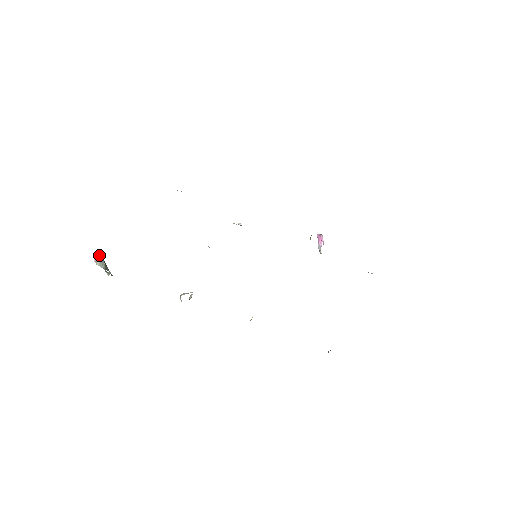
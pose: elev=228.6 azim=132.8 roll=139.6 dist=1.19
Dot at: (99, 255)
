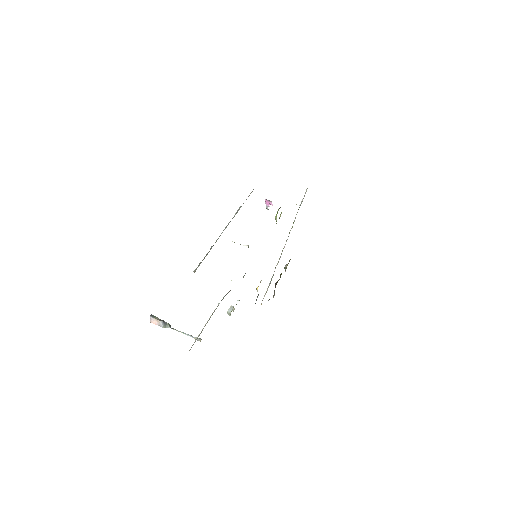
Dot at: (163, 322)
